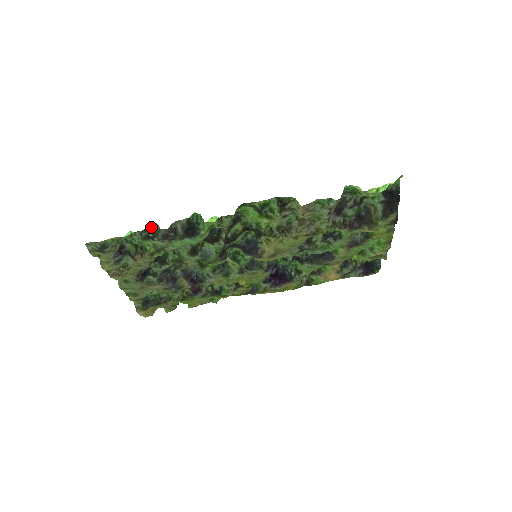
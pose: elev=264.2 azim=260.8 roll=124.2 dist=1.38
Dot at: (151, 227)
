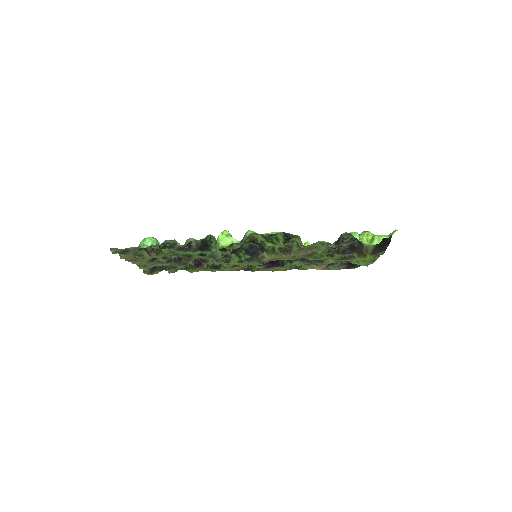
Dot at: (169, 240)
